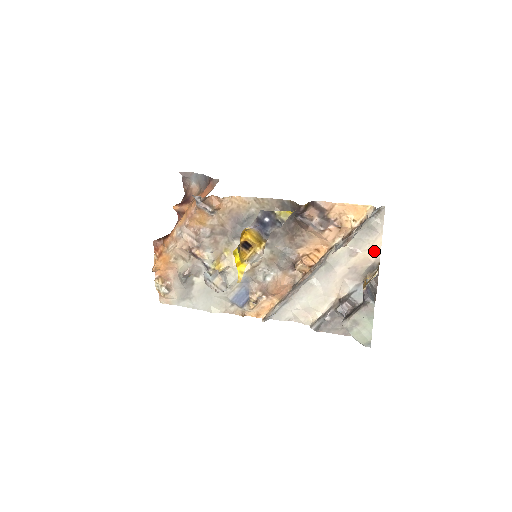
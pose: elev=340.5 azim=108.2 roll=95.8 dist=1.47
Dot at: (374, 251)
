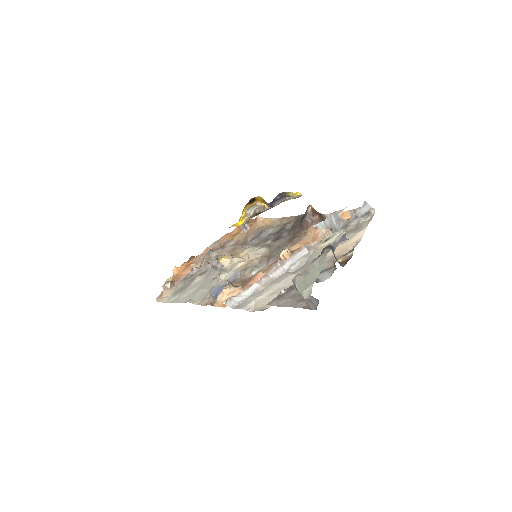
Dot at: (354, 242)
